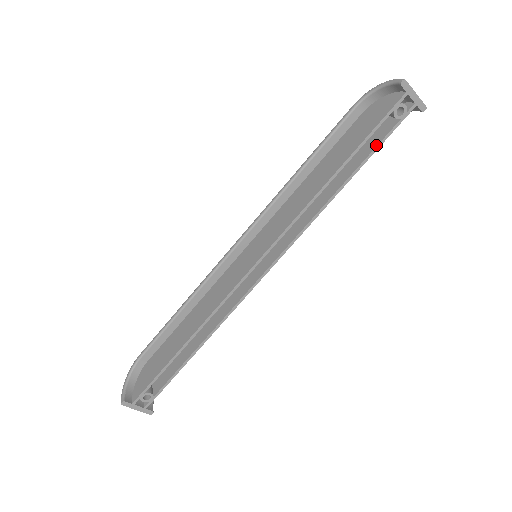
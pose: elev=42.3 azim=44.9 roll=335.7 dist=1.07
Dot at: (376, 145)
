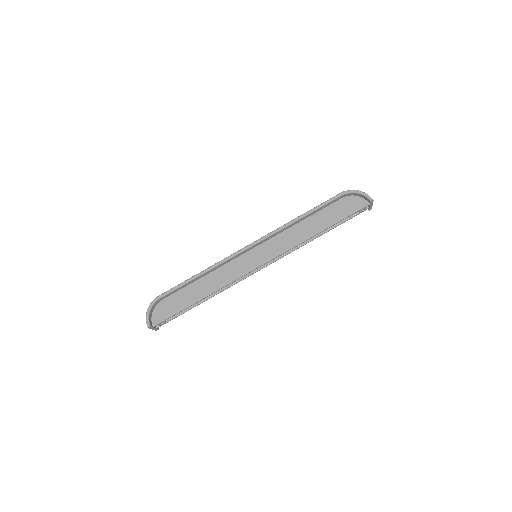
Dot at: (344, 221)
